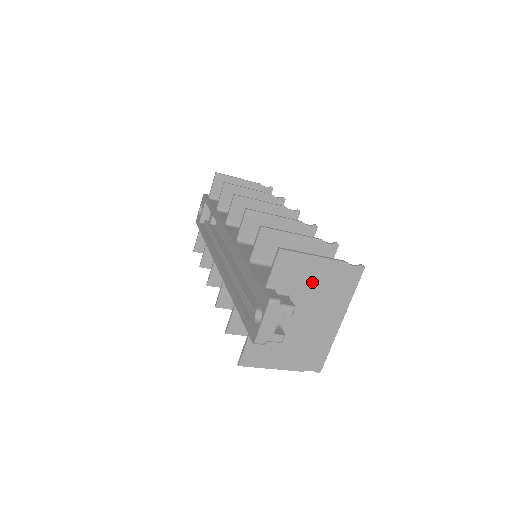
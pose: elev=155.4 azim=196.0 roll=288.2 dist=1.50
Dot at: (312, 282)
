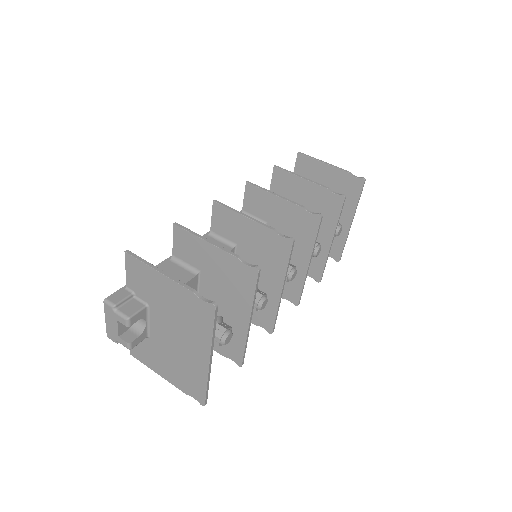
Dot at: (165, 300)
